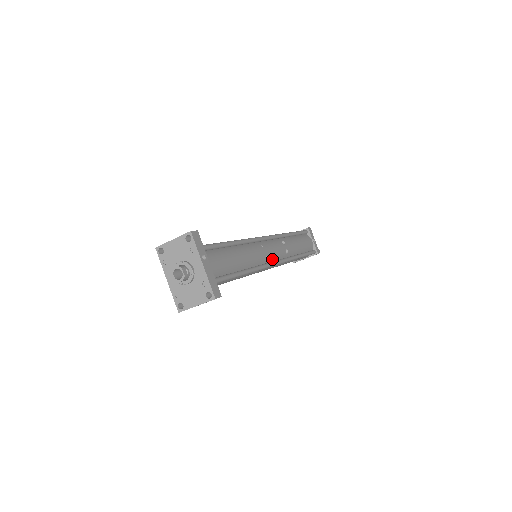
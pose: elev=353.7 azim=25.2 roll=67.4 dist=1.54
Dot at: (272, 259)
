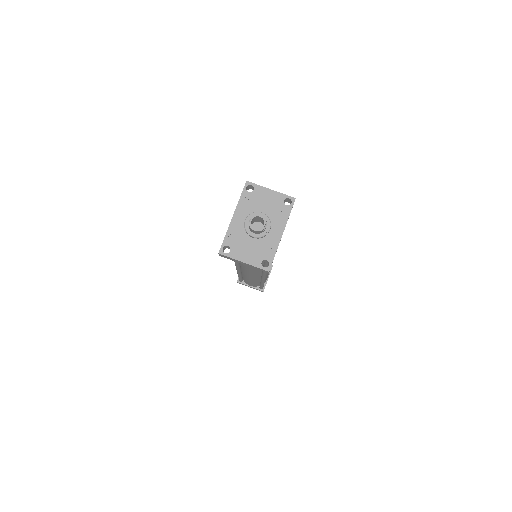
Dot at: occluded
